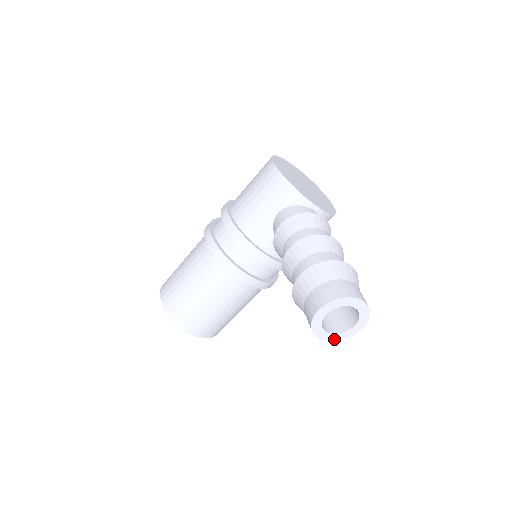
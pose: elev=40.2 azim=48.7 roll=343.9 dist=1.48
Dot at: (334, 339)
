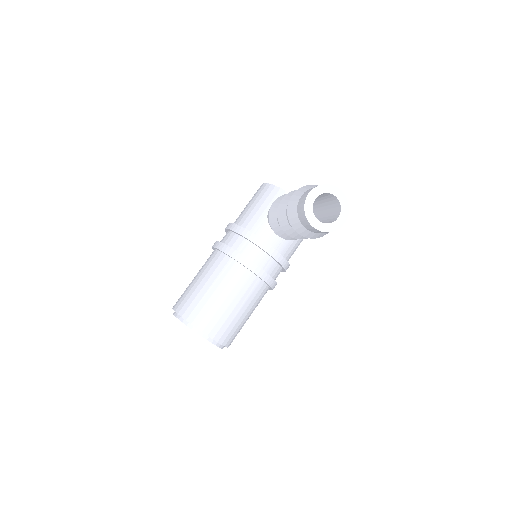
Dot at: (325, 230)
